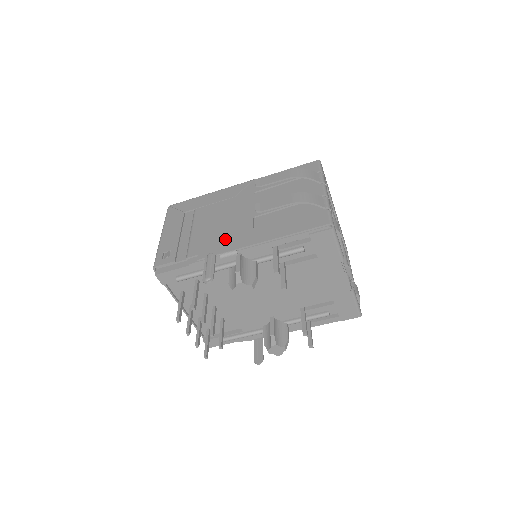
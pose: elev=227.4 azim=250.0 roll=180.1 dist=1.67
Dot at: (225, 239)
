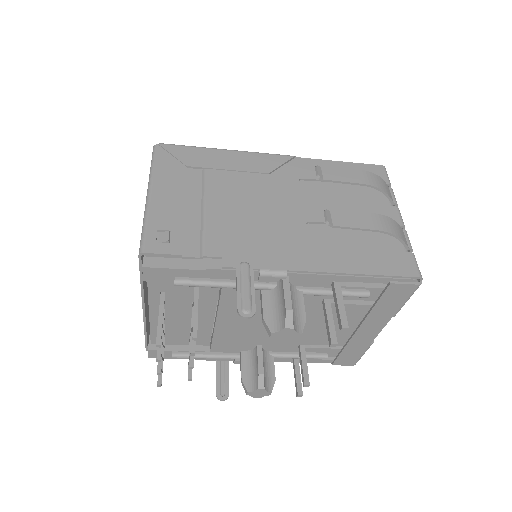
Dot at: (266, 245)
